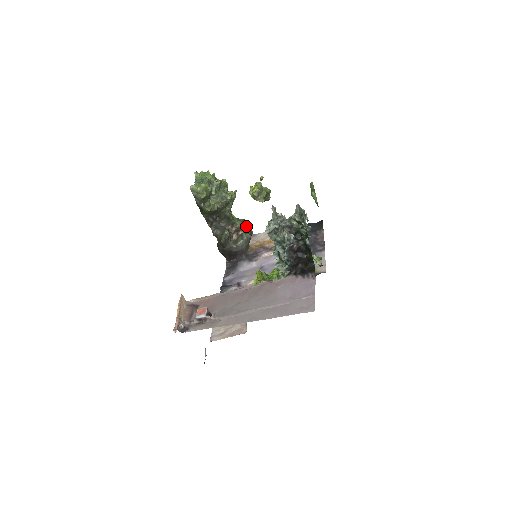
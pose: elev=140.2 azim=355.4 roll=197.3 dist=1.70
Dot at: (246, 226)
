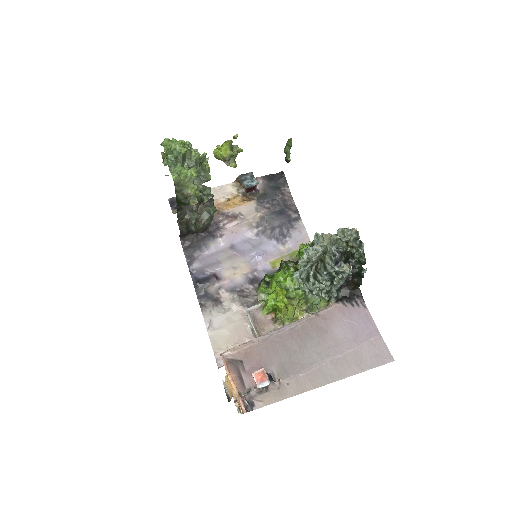
Dot at: (211, 198)
